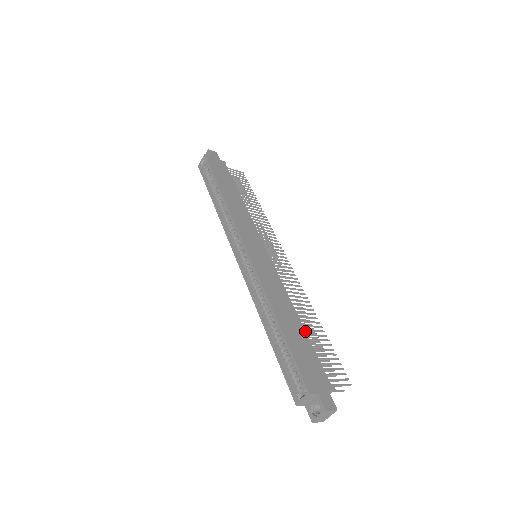
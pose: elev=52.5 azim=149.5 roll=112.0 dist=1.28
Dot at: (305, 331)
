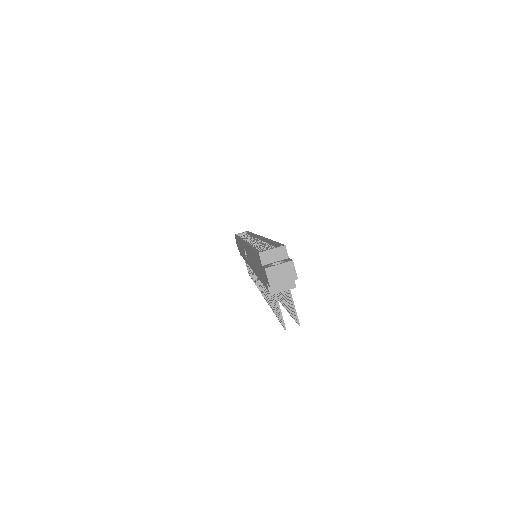
Dot at: occluded
